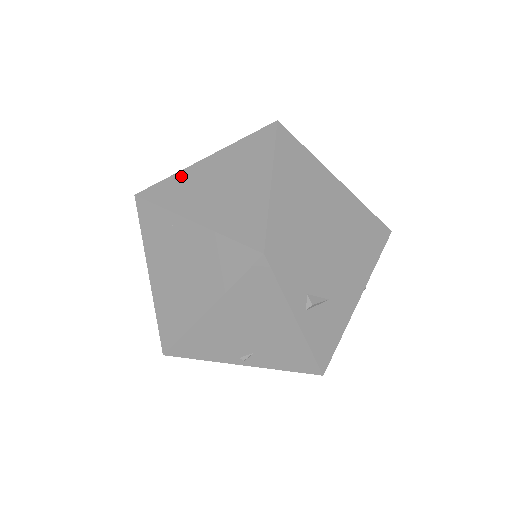
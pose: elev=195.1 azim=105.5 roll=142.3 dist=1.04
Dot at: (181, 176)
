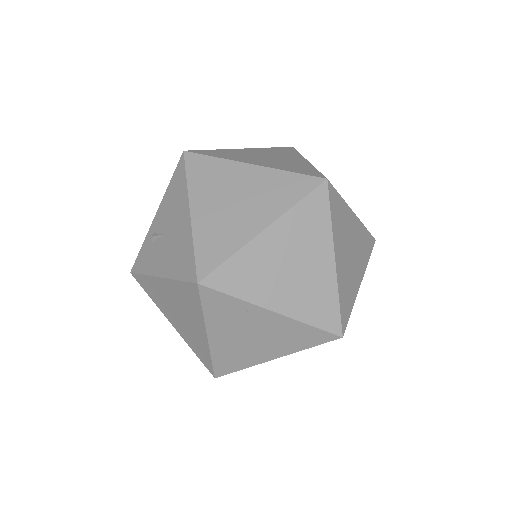
Dot at: (244, 256)
